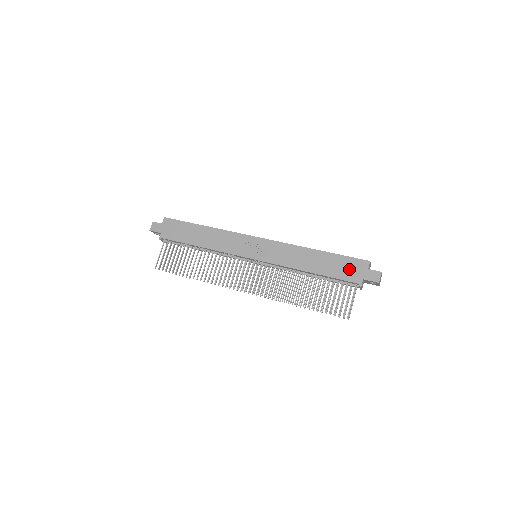
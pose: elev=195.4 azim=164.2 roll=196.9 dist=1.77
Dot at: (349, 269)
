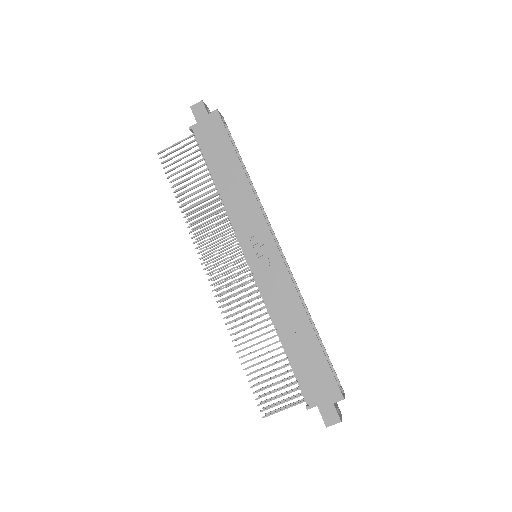
Dot at: (317, 381)
